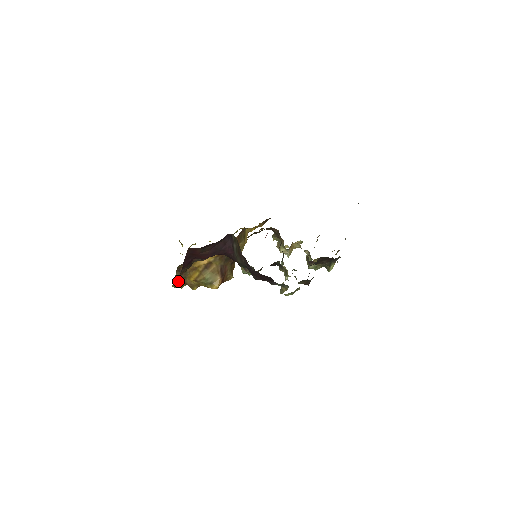
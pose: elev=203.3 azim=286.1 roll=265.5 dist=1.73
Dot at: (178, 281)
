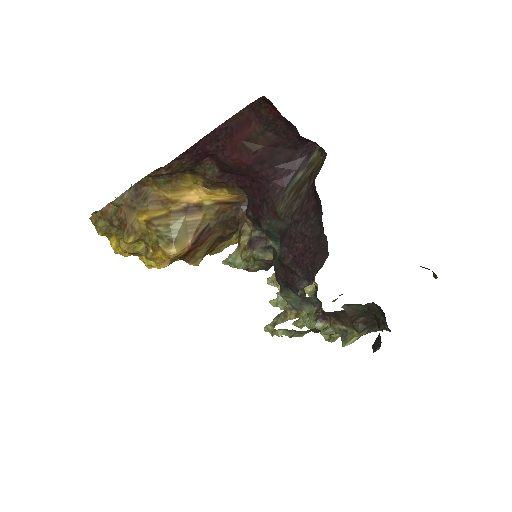
Dot at: (112, 211)
